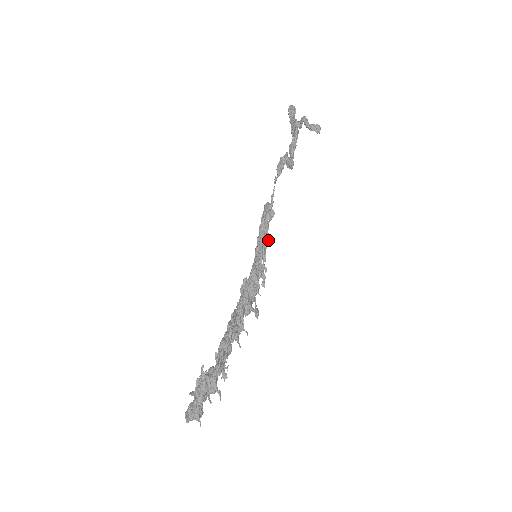
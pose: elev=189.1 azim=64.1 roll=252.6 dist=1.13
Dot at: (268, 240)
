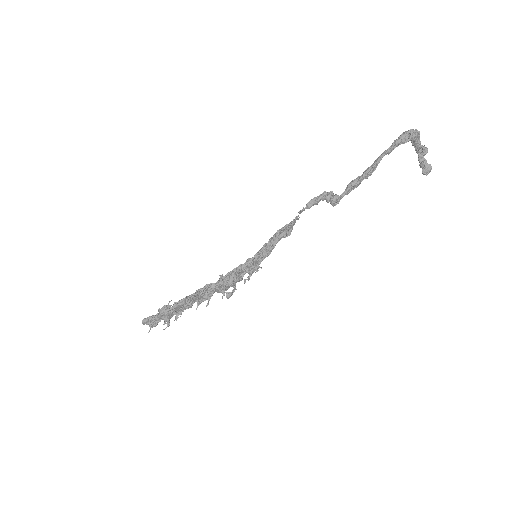
Dot at: occluded
